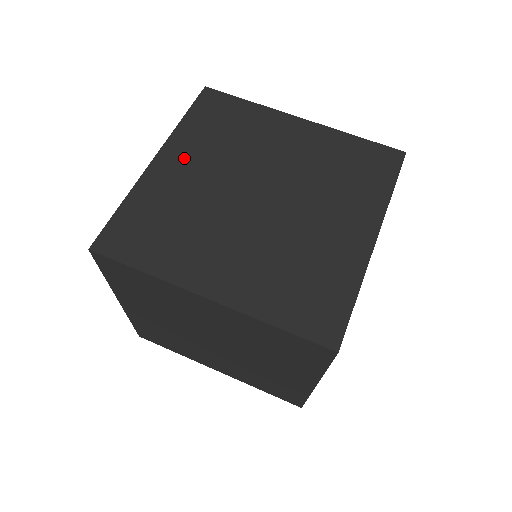
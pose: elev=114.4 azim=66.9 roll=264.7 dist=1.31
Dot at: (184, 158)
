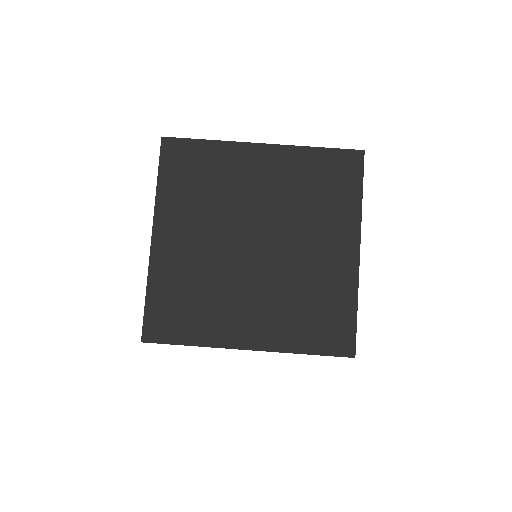
Dot at: (177, 227)
